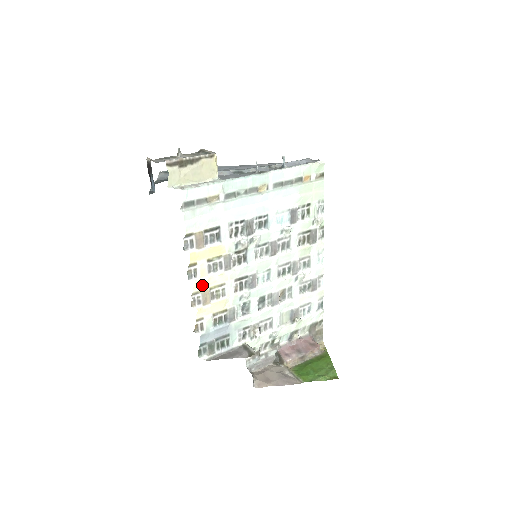
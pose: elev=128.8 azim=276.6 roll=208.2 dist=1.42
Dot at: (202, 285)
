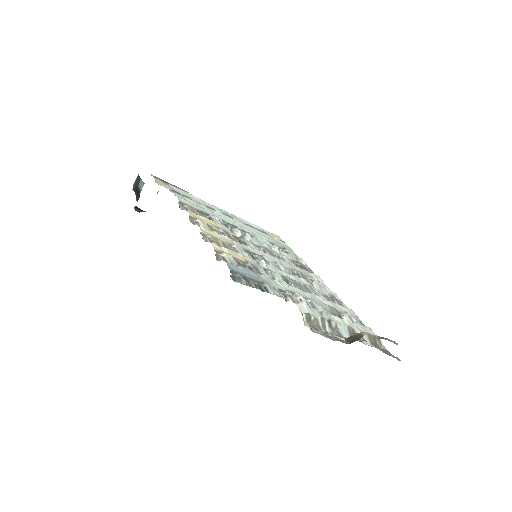
Dot at: (209, 233)
